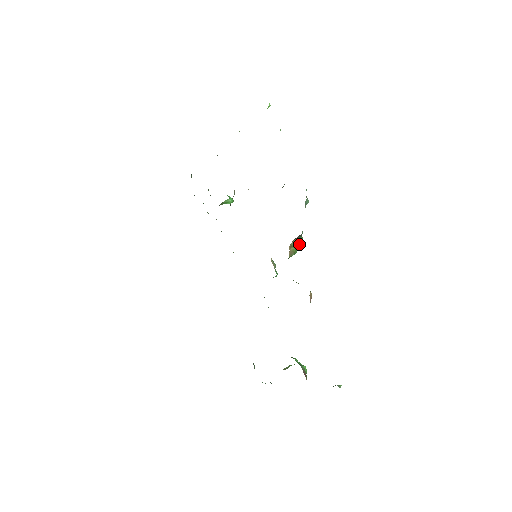
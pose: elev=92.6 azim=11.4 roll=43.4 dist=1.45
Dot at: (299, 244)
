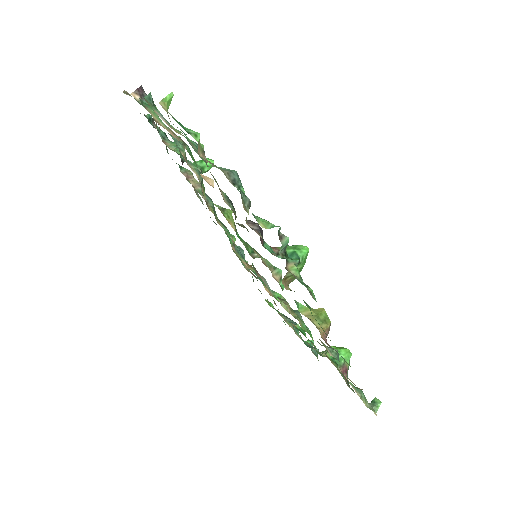
Dot at: (299, 268)
